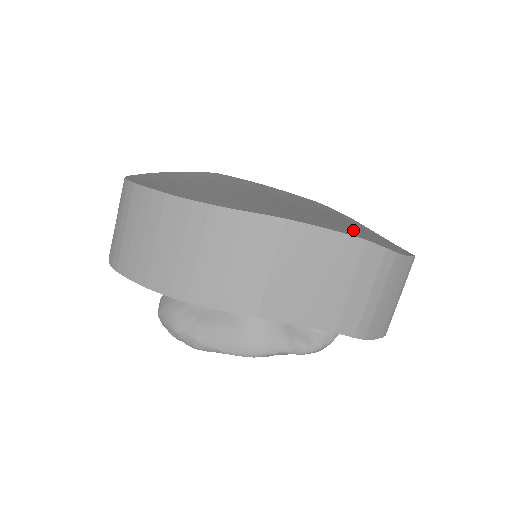
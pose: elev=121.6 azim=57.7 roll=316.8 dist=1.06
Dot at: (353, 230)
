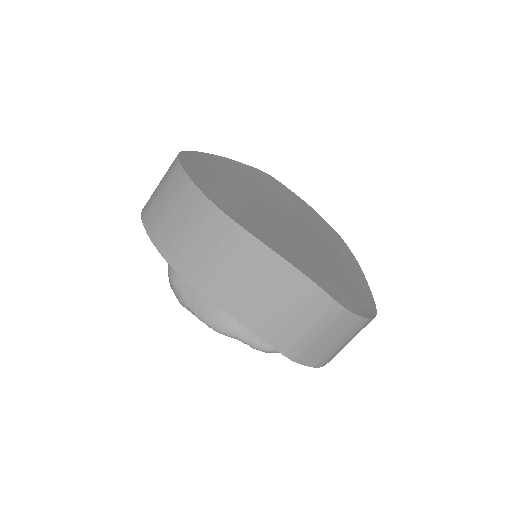
Dot at: (324, 274)
